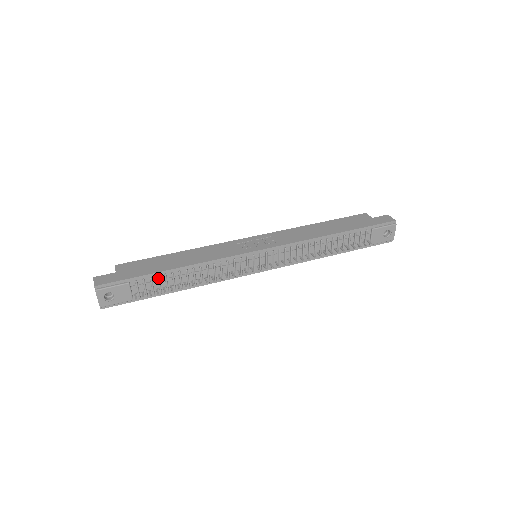
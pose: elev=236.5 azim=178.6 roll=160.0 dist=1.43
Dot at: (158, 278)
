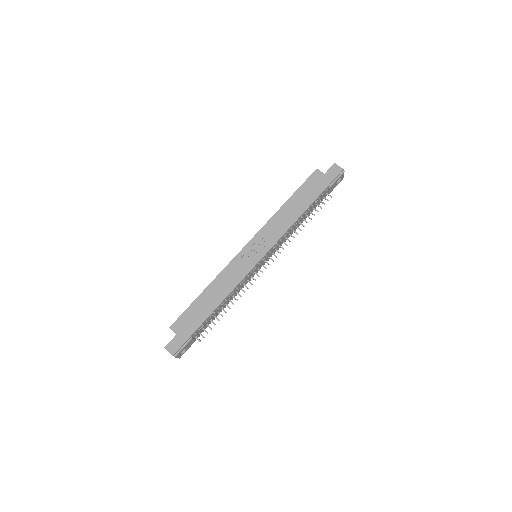
Dot at: (207, 322)
